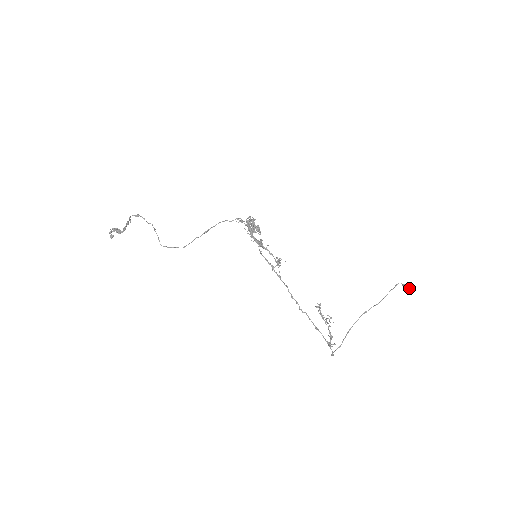
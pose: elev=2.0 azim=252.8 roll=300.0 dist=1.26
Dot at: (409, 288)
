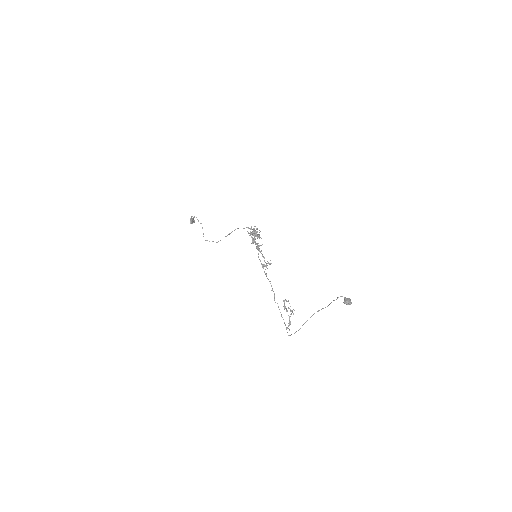
Dot at: (345, 302)
